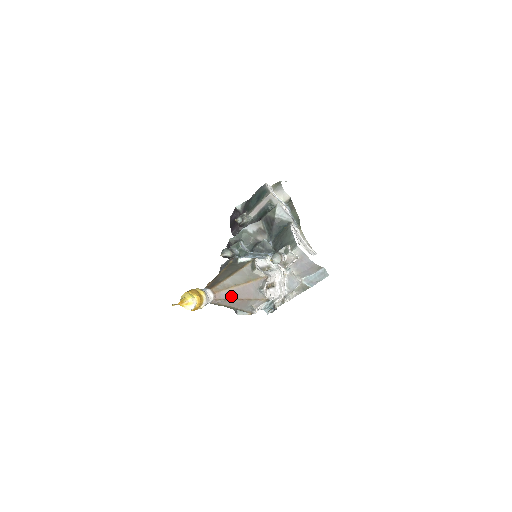
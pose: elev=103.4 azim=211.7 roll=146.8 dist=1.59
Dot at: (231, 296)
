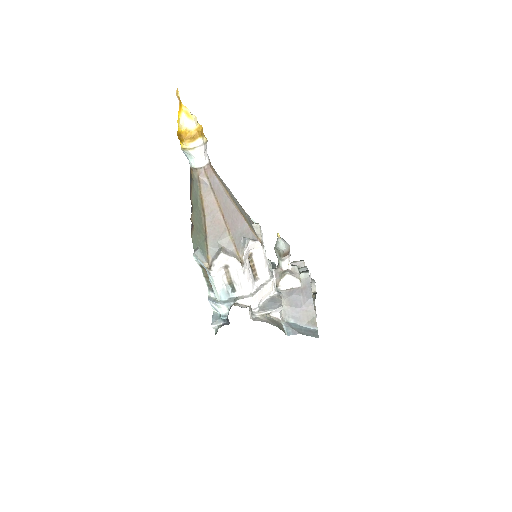
Dot at: (219, 195)
